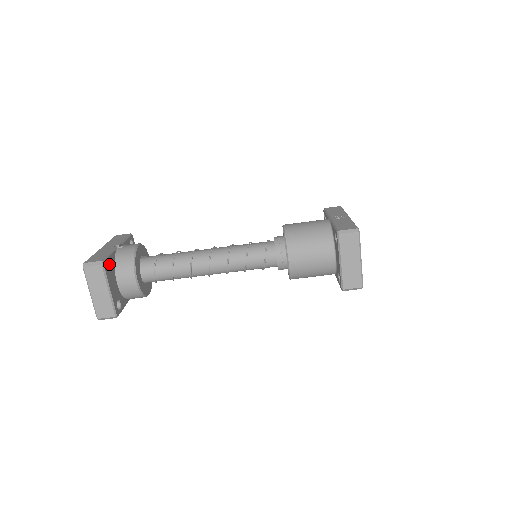
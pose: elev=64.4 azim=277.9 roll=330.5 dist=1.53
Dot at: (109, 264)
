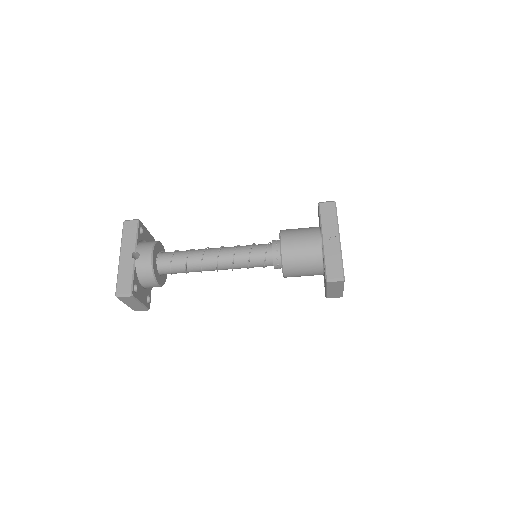
Dot at: (135, 284)
